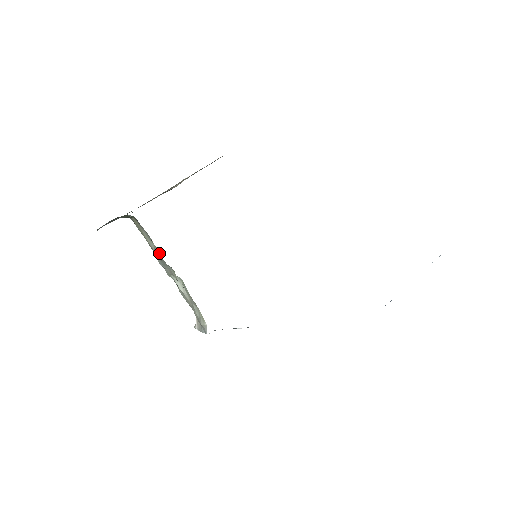
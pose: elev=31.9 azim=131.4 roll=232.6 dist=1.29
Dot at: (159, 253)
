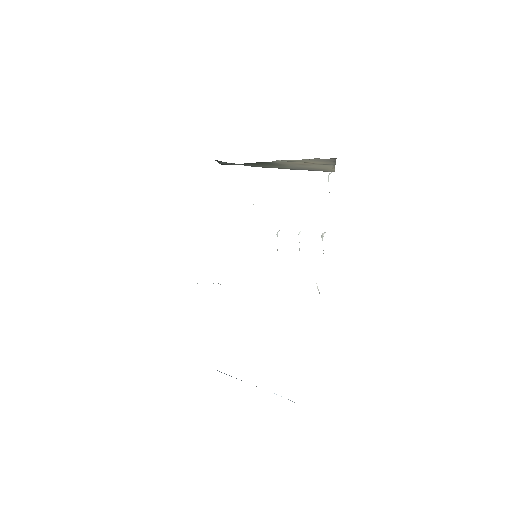
Dot at: occluded
